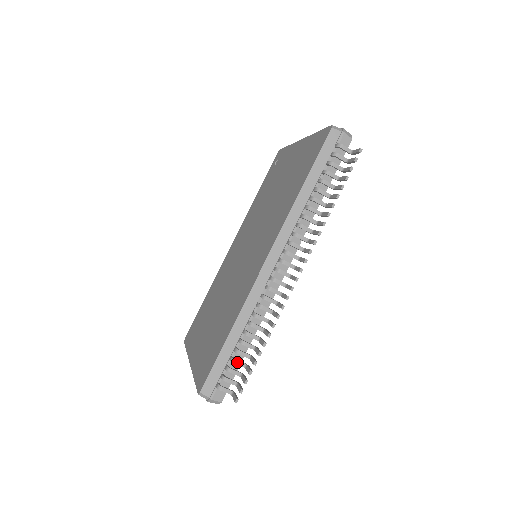
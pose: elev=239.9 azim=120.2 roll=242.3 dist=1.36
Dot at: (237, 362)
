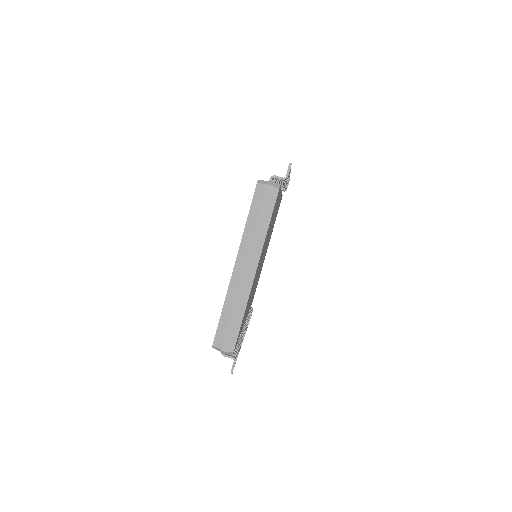
Dot at: occluded
